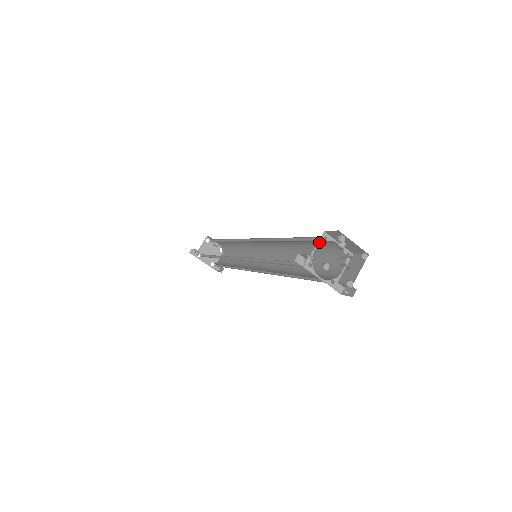
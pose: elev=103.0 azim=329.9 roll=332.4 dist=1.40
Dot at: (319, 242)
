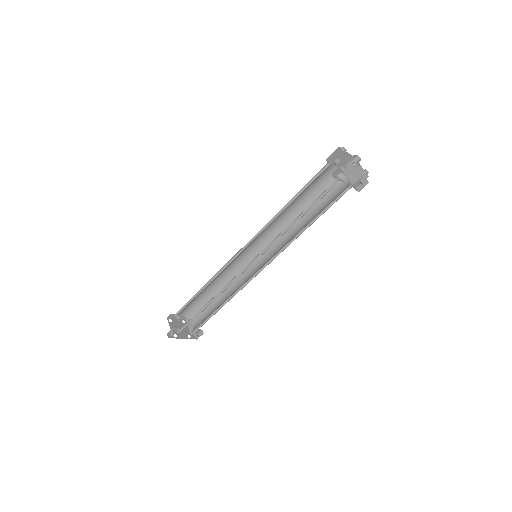
Dot at: (330, 166)
